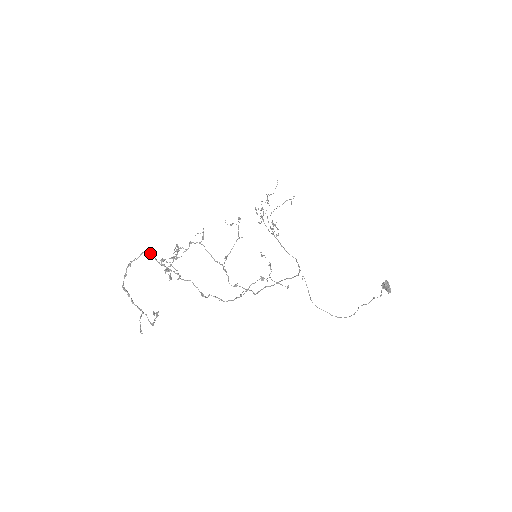
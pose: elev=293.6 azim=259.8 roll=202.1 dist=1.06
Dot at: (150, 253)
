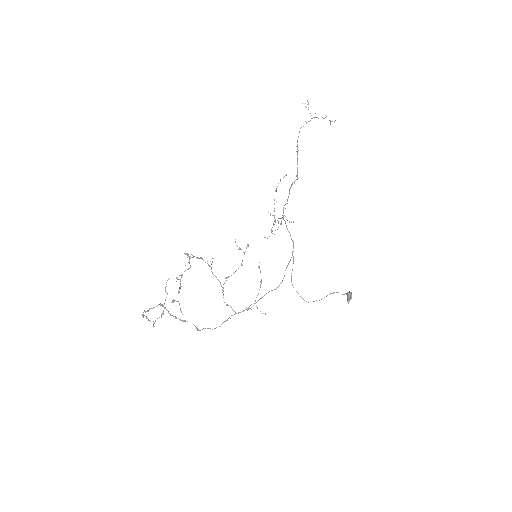
Dot at: (164, 307)
